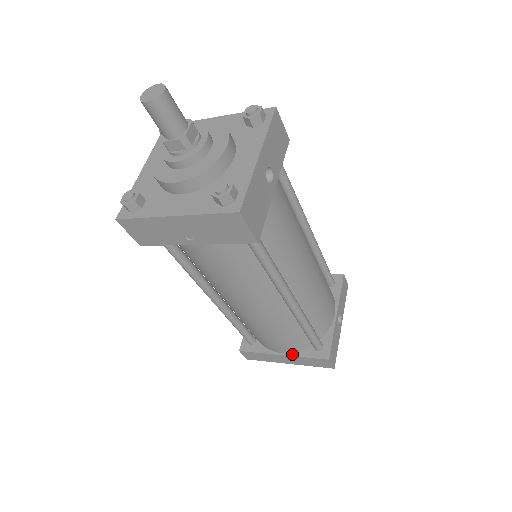
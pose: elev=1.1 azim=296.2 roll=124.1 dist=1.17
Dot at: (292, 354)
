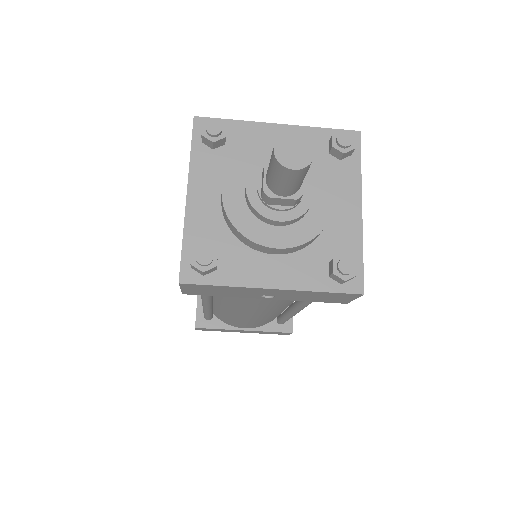
Dot at: (255, 329)
